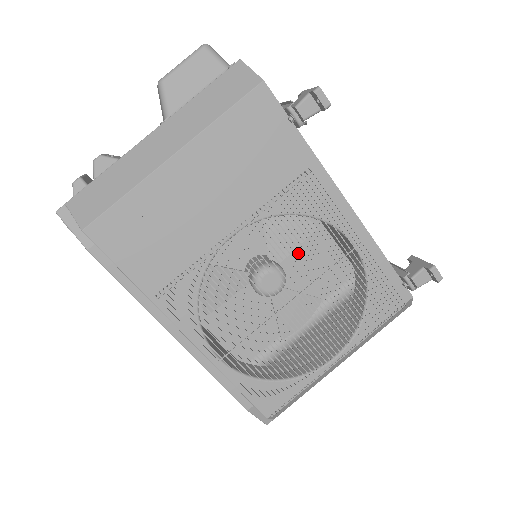
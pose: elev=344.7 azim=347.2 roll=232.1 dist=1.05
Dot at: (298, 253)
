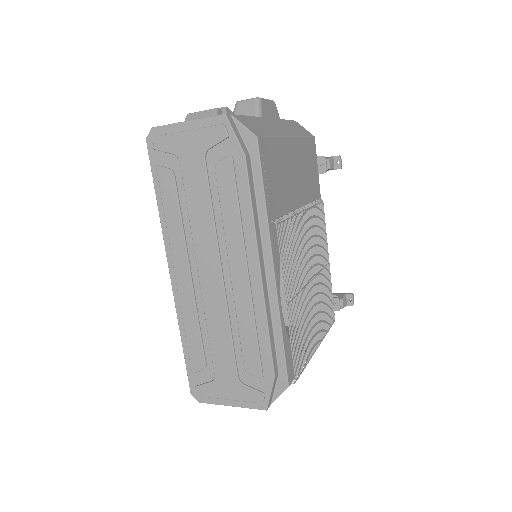
Dot at: occluded
